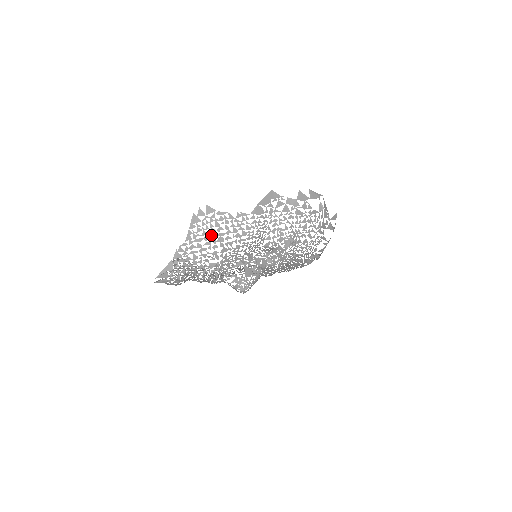
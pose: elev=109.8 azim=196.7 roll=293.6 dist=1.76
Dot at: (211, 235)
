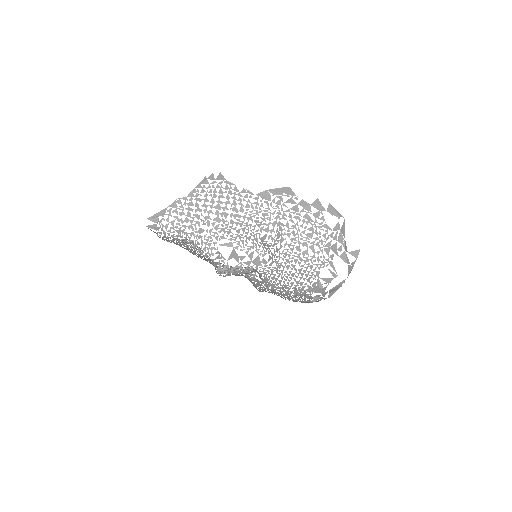
Dot at: (211, 199)
